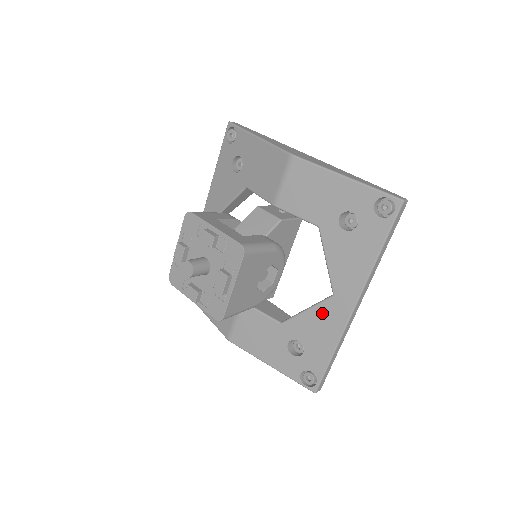
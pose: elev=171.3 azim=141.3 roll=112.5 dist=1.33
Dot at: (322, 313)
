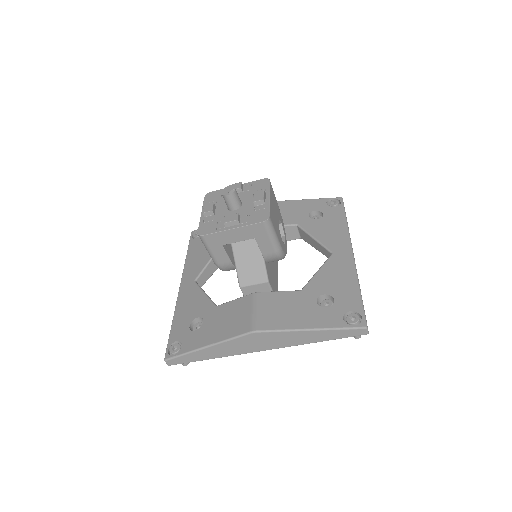
Dot at: (331, 266)
